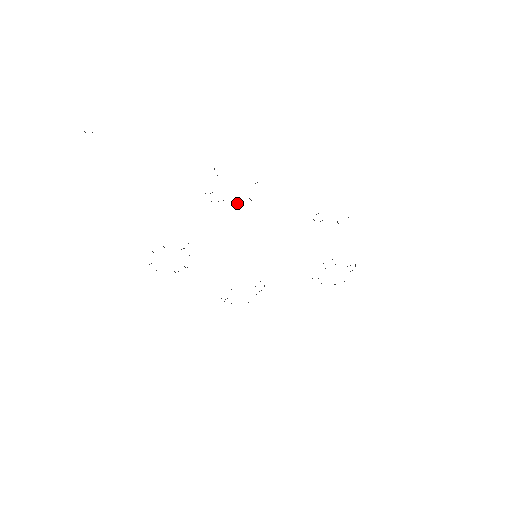
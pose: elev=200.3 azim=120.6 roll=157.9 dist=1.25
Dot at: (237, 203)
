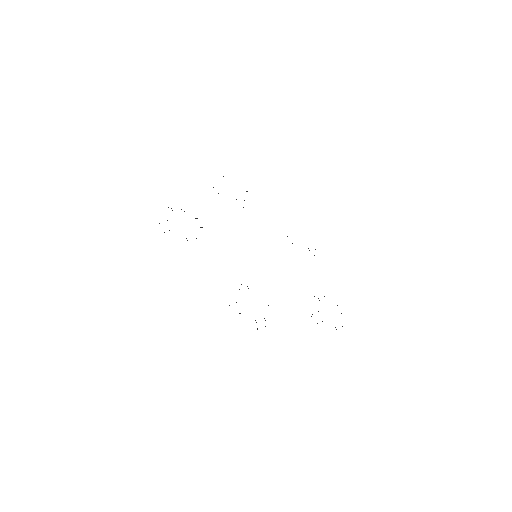
Dot at: (236, 199)
